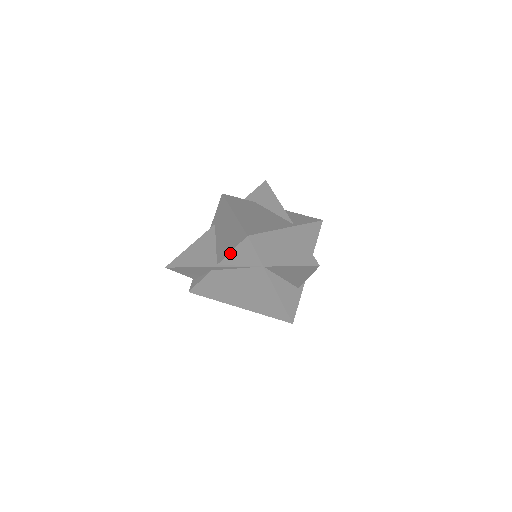
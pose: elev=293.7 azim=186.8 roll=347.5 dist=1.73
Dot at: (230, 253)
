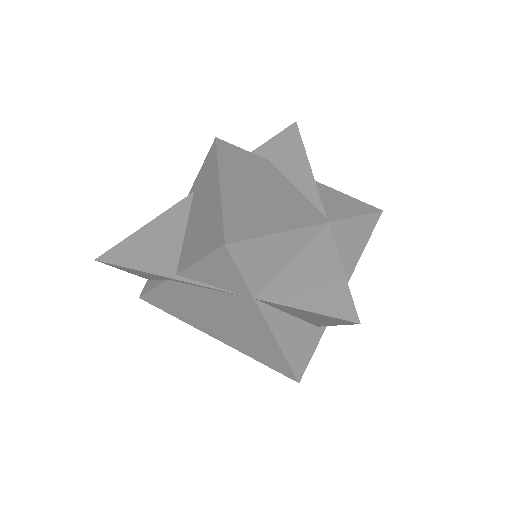
Dot at: (196, 263)
